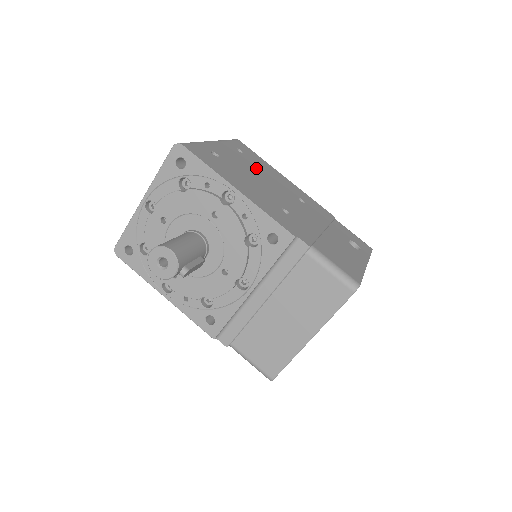
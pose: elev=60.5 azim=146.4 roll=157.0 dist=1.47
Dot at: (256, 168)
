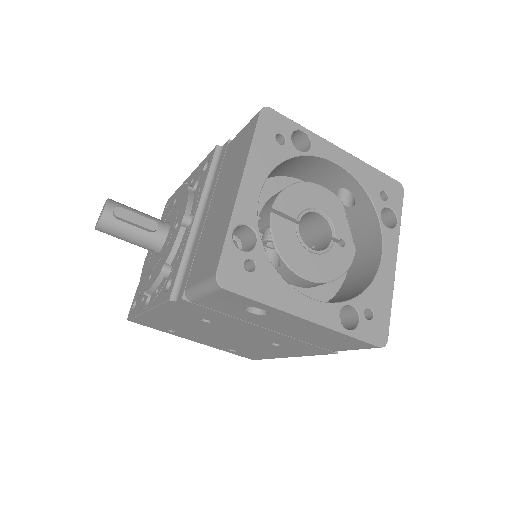
Dot at: occluded
